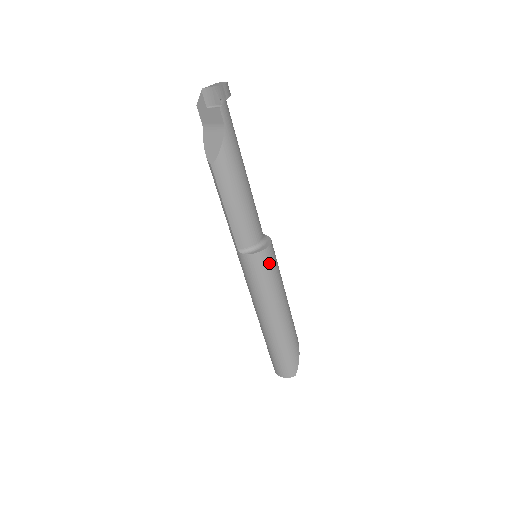
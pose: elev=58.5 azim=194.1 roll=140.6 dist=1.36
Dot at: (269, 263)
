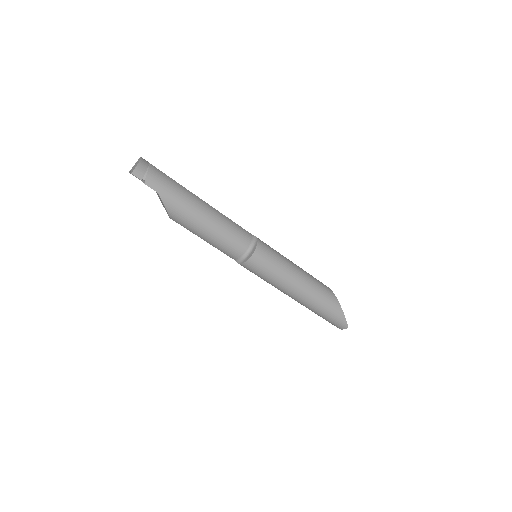
Dot at: (262, 264)
